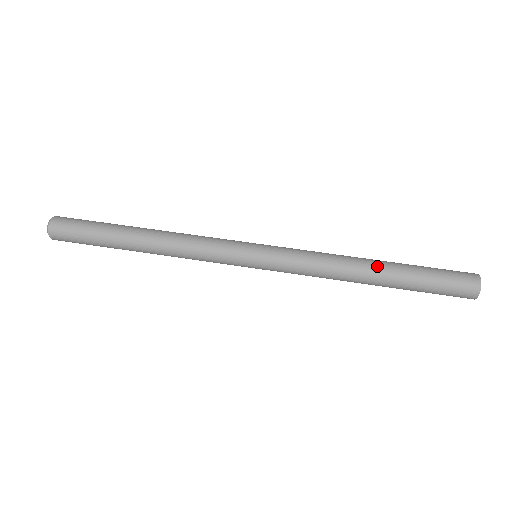
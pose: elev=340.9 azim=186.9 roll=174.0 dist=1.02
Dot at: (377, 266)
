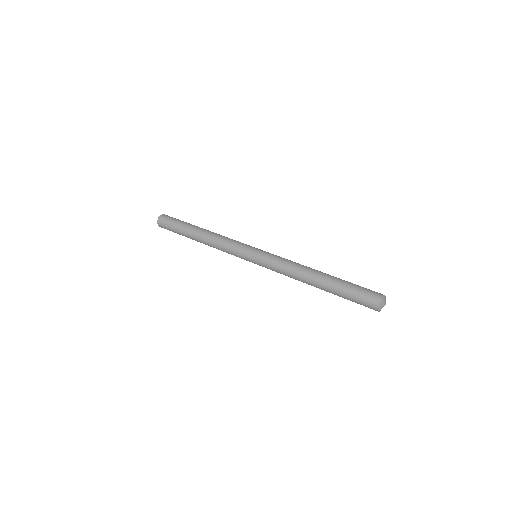
Dot at: (319, 275)
